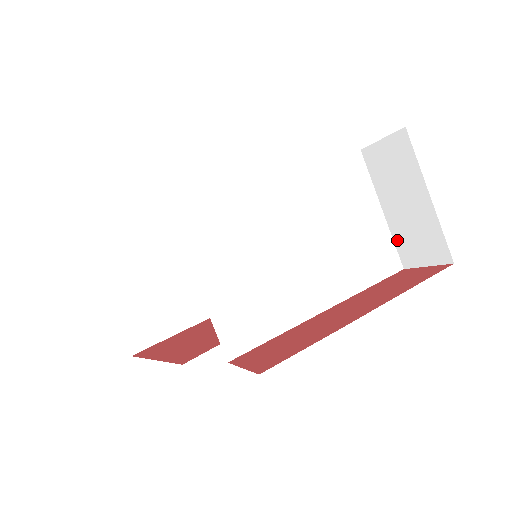
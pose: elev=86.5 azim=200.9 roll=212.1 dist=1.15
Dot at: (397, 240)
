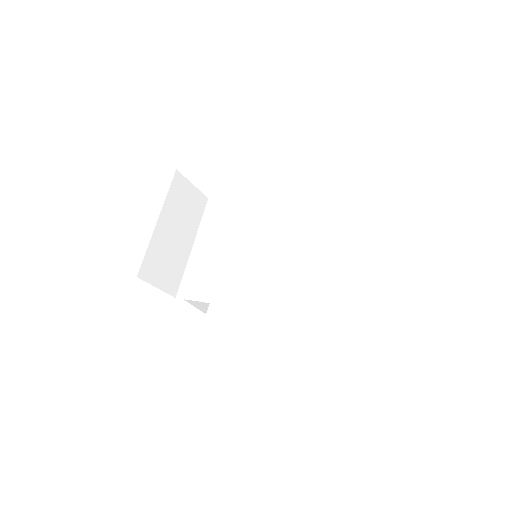
Dot at: (365, 291)
